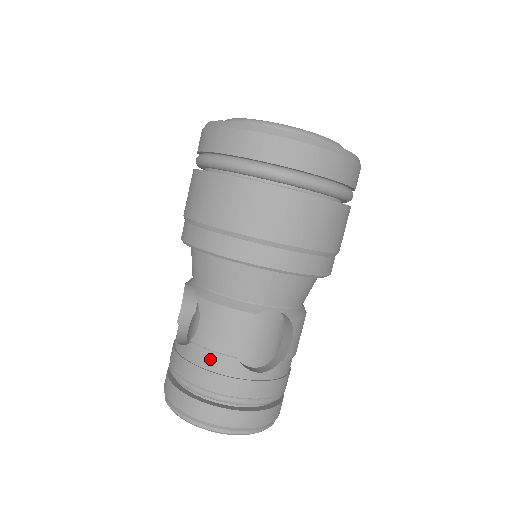
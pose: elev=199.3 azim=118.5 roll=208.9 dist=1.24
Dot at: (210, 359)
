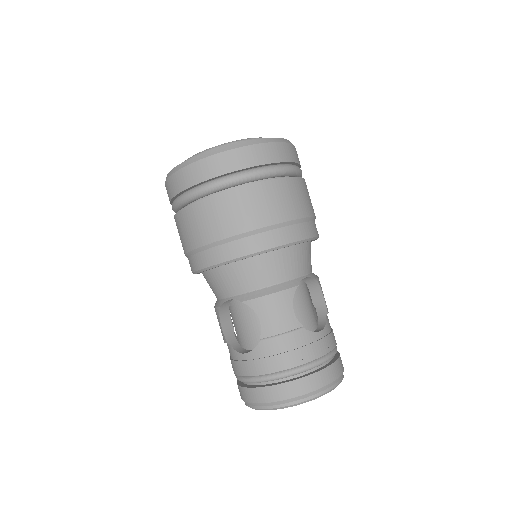
Dot at: (284, 342)
